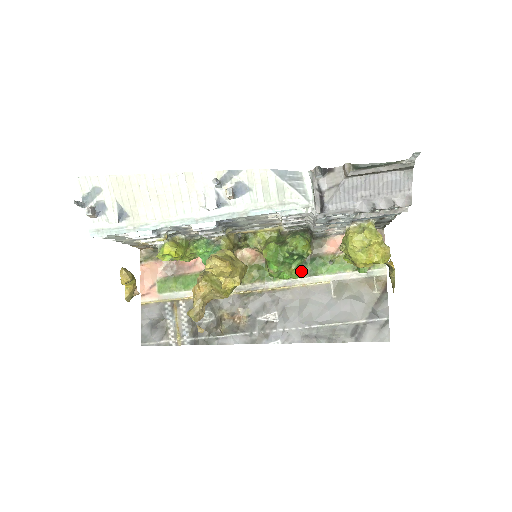
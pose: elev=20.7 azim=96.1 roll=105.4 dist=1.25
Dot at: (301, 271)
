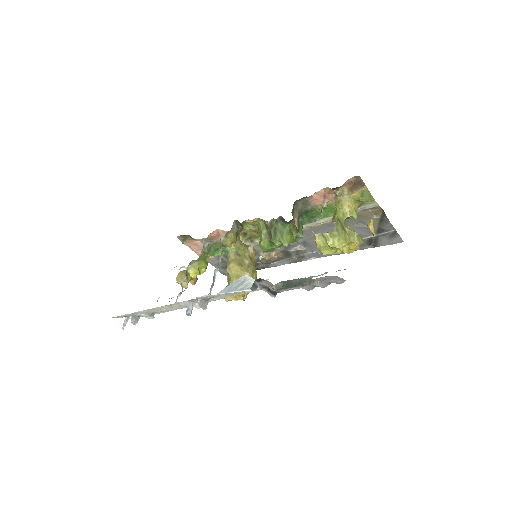
Dot at: (299, 236)
